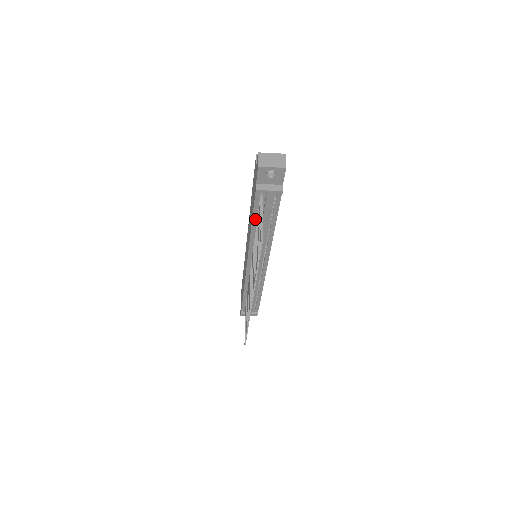
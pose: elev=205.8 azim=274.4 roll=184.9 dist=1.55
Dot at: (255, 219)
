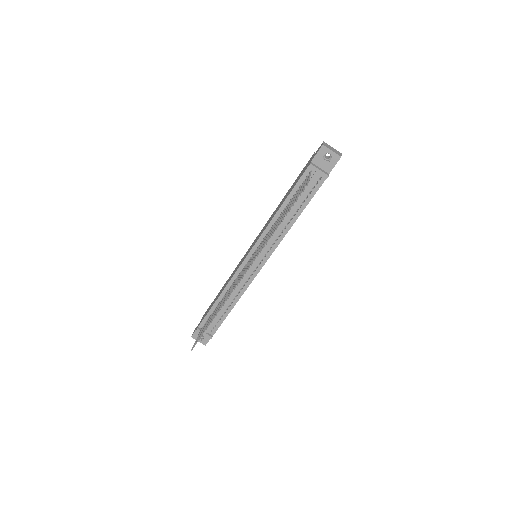
Dot at: (288, 200)
